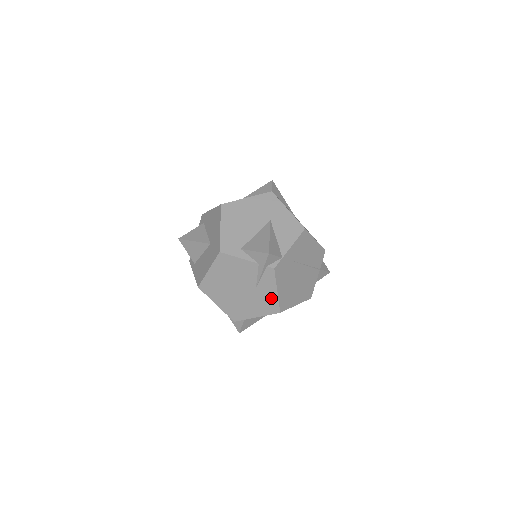
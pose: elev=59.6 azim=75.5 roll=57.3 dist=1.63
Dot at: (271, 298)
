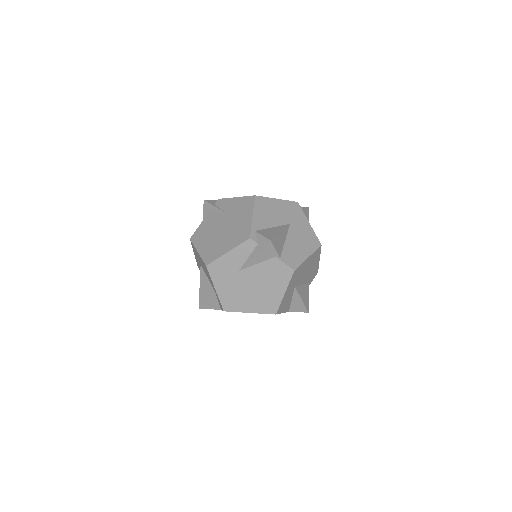
Dot at: (240, 202)
